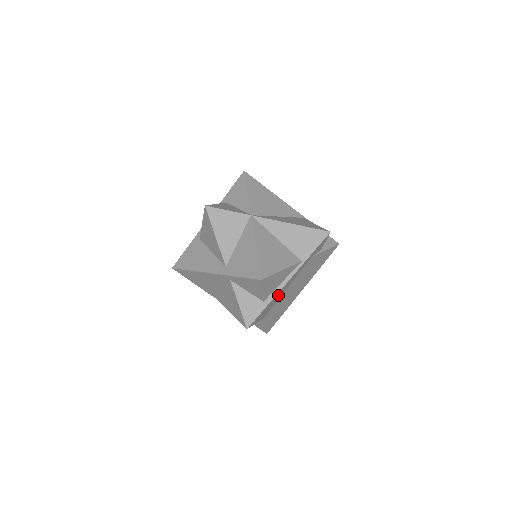
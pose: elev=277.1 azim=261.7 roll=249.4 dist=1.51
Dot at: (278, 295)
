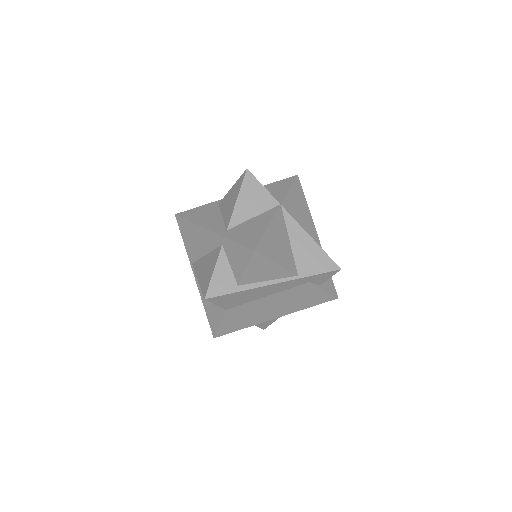
Dot at: (254, 293)
